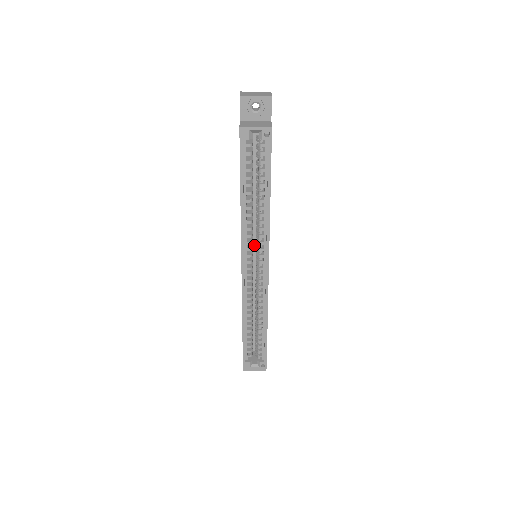
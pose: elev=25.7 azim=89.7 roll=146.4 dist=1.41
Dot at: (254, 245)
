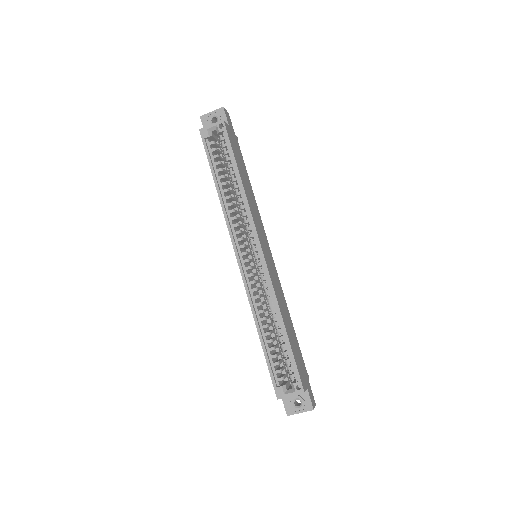
Dot at: occluded
